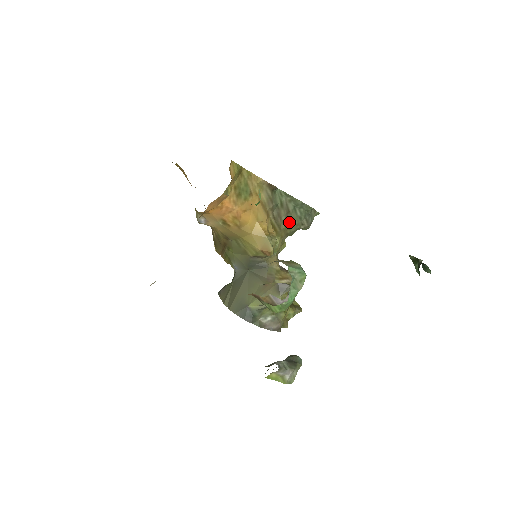
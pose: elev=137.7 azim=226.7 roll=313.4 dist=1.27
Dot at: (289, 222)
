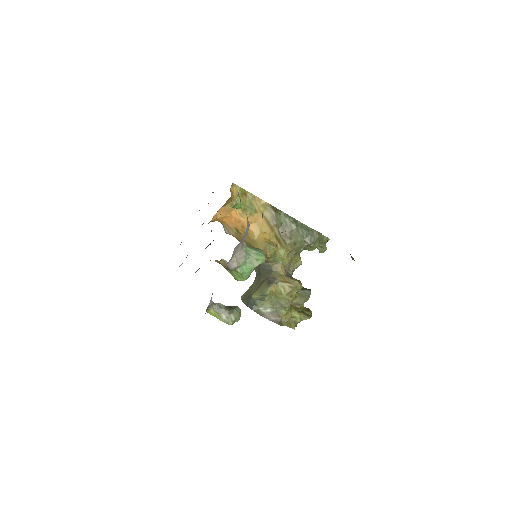
Dot at: (294, 239)
